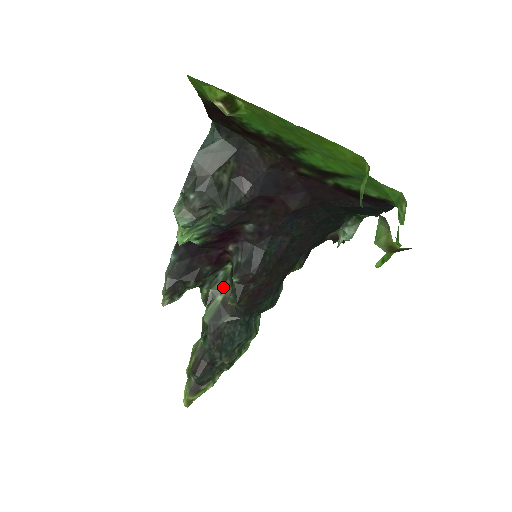
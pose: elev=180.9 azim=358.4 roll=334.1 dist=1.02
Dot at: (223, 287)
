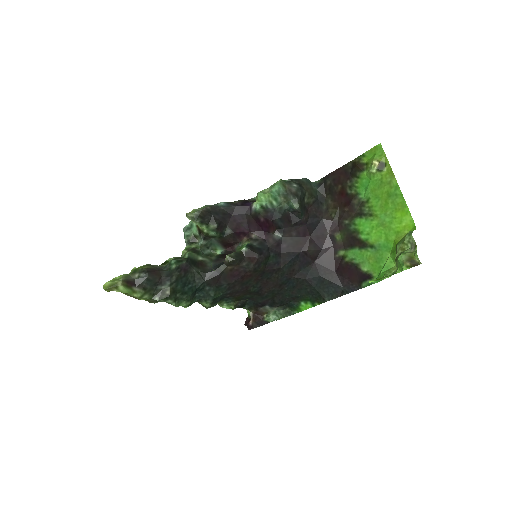
Dot at: (206, 256)
